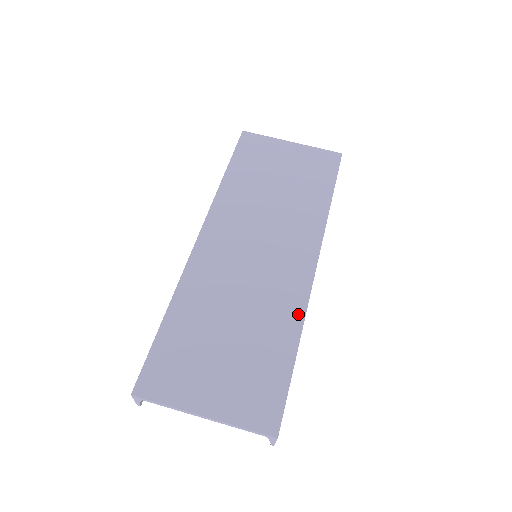
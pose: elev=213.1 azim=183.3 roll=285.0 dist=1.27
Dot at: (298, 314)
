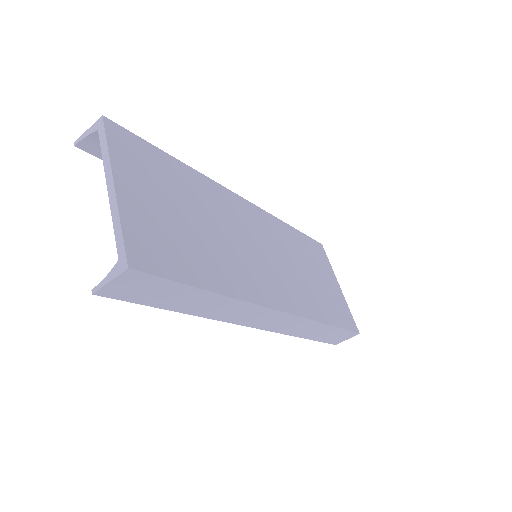
Dot at: (243, 293)
